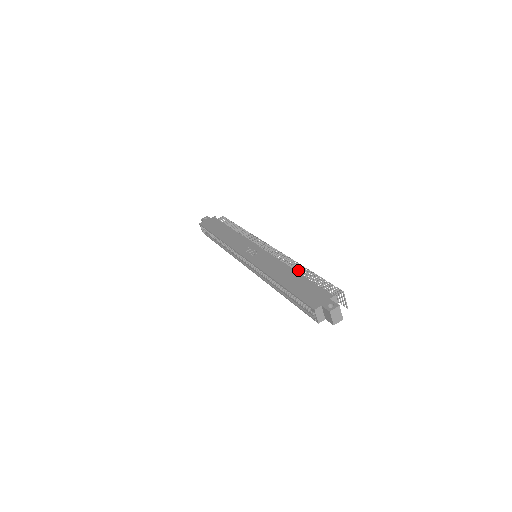
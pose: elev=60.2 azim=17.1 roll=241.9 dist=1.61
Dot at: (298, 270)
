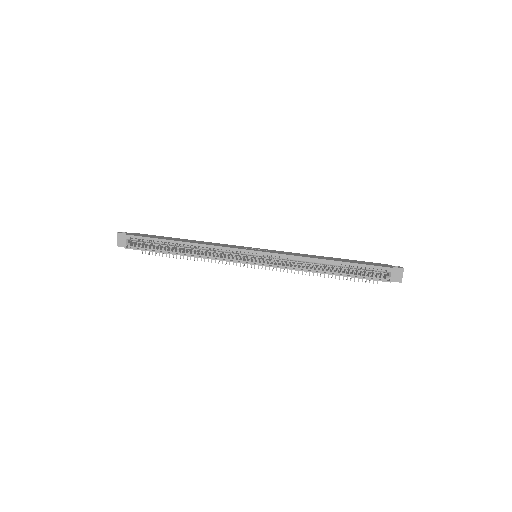
Dot at: occluded
